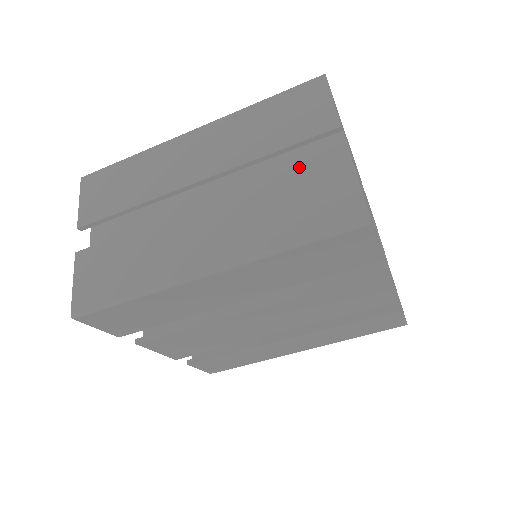
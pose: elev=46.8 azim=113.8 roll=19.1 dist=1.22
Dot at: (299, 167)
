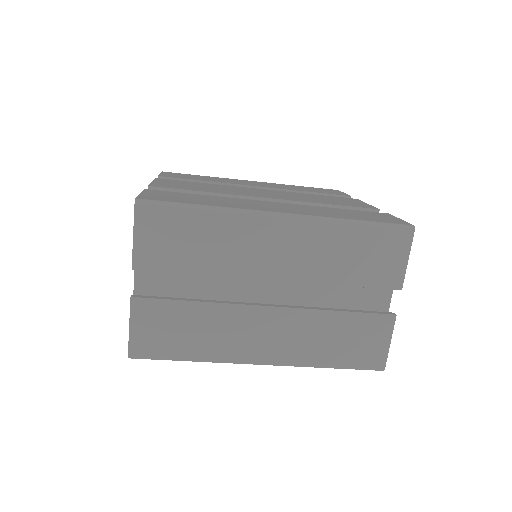
Dot at: (353, 289)
